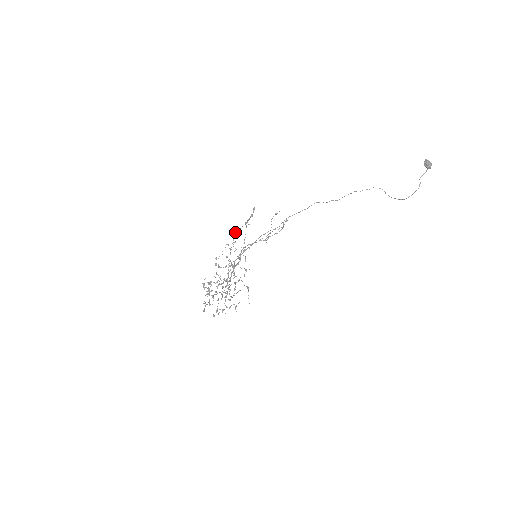
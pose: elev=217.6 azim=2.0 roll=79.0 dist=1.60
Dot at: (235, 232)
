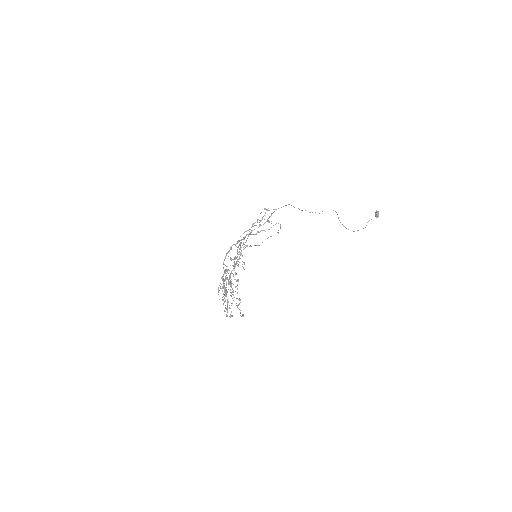
Dot at: (251, 232)
